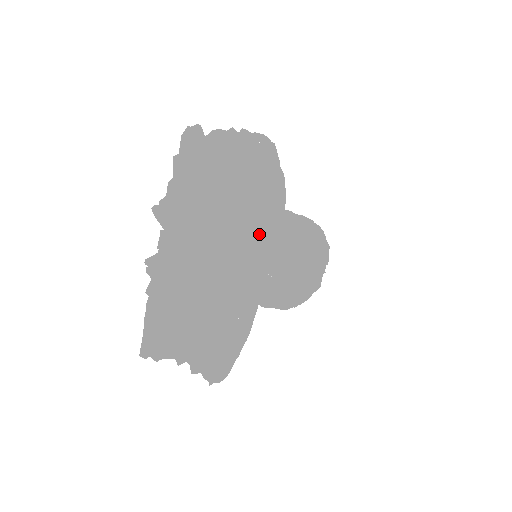
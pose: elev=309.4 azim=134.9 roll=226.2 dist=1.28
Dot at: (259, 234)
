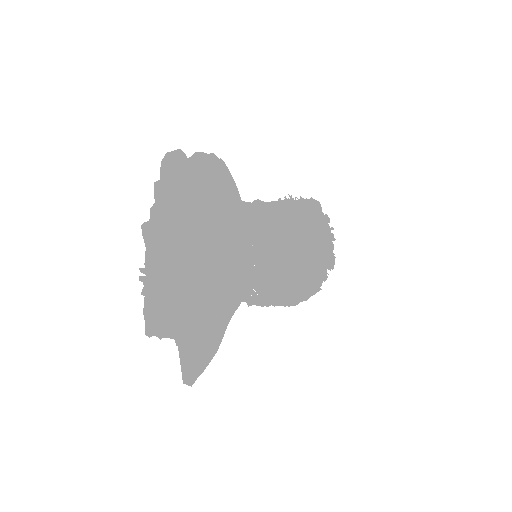
Dot at: (211, 291)
